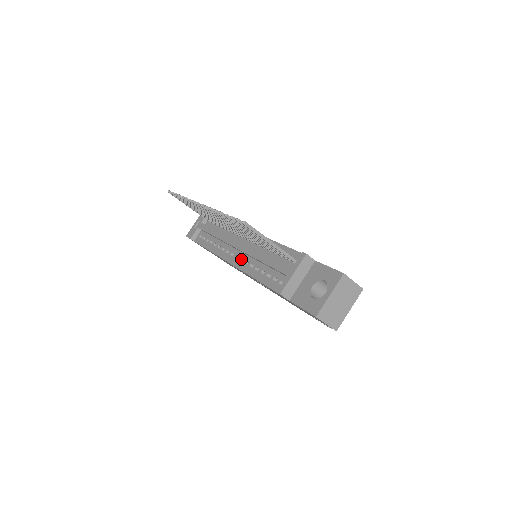
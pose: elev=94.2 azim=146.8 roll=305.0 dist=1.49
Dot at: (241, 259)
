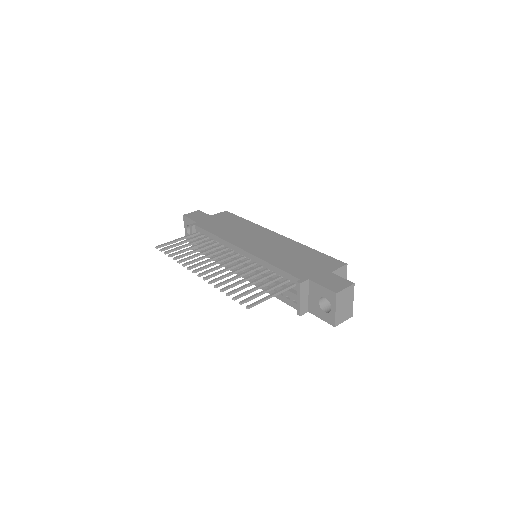
Dot at: (249, 274)
